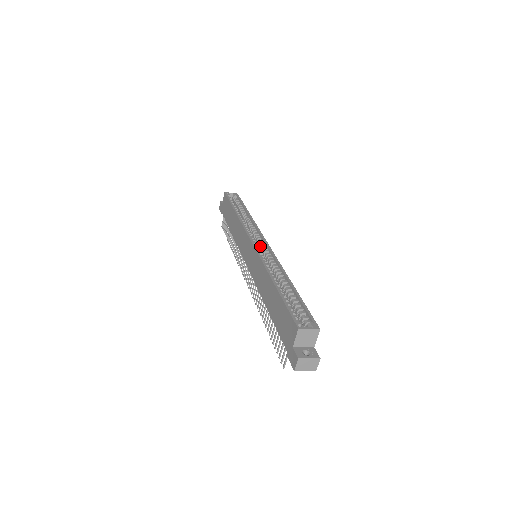
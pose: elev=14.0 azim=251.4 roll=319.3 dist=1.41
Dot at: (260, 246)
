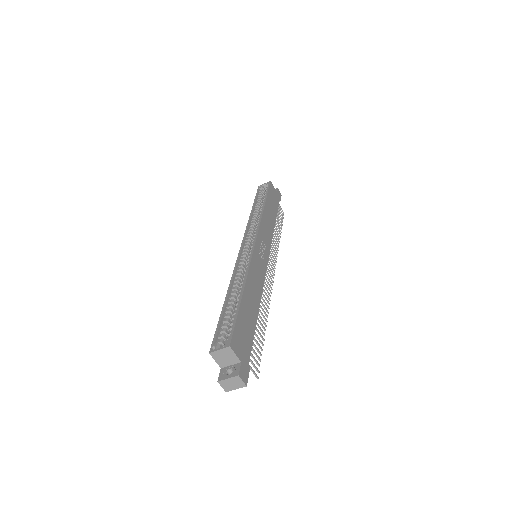
Dot at: (251, 247)
